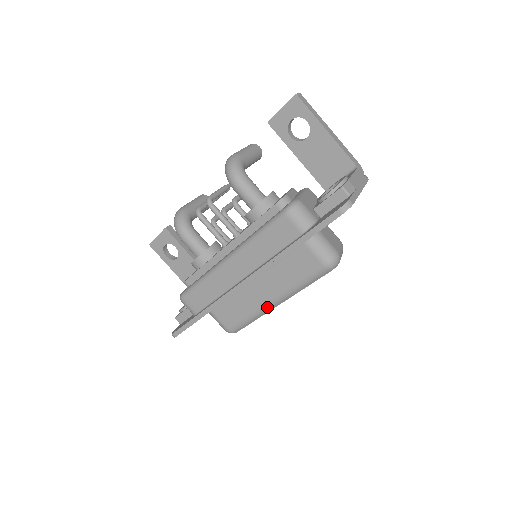
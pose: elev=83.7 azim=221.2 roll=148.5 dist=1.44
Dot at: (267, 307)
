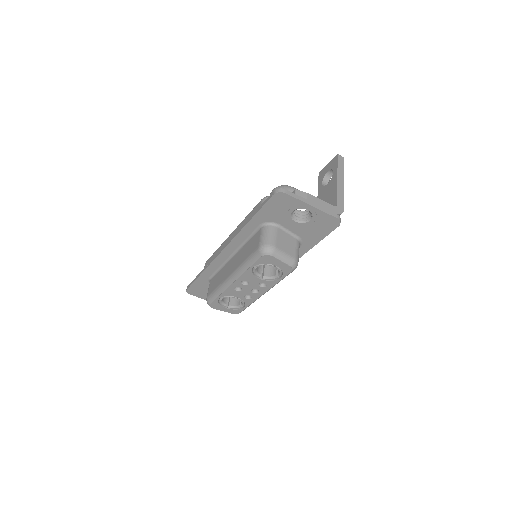
Dot at: (227, 281)
